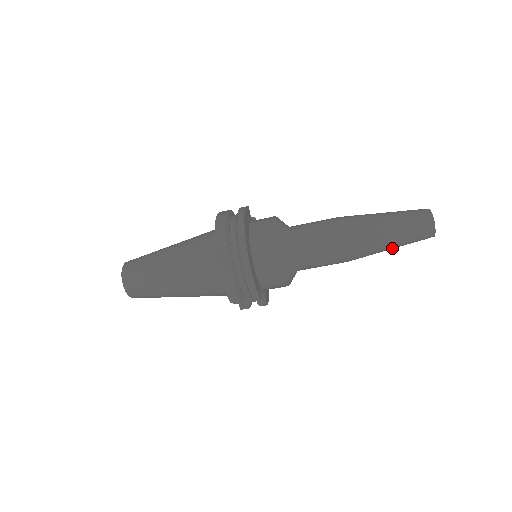
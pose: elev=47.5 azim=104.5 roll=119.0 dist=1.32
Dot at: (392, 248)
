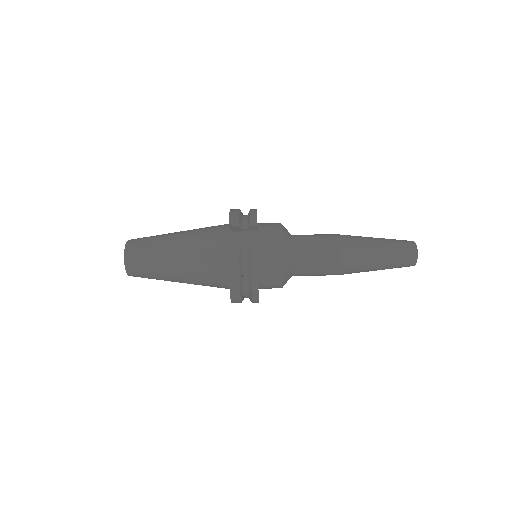
Dot at: (381, 250)
